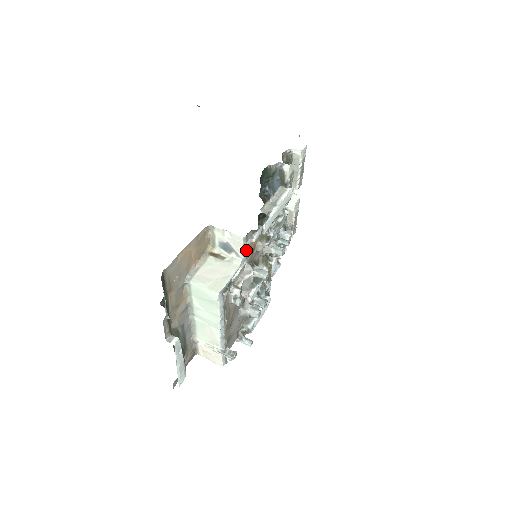
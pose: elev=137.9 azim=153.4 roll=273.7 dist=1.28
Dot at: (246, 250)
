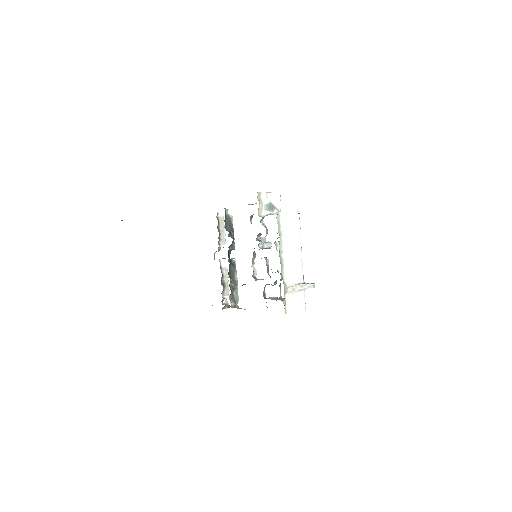
Dot at: (280, 207)
